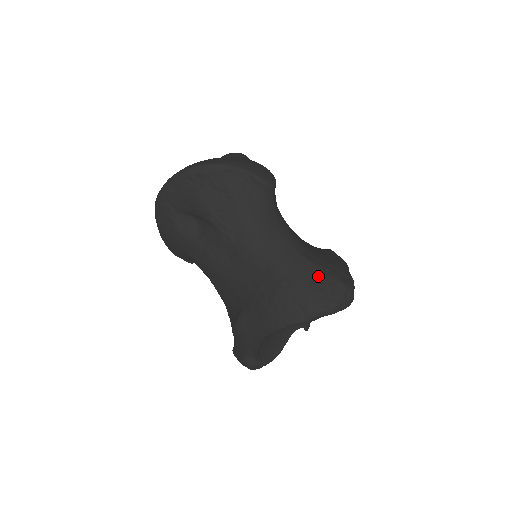
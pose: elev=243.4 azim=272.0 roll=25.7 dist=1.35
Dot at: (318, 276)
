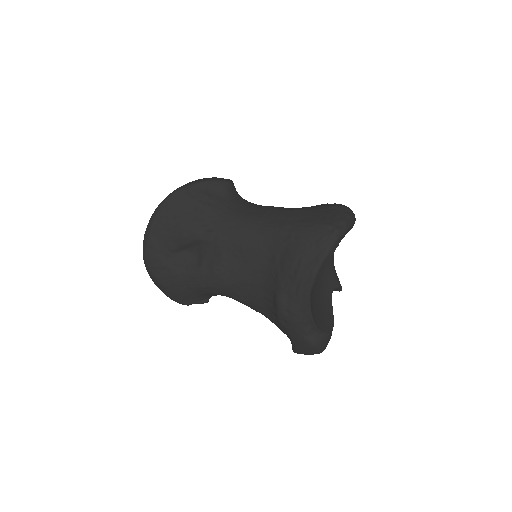
Dot at: (314, 213)
